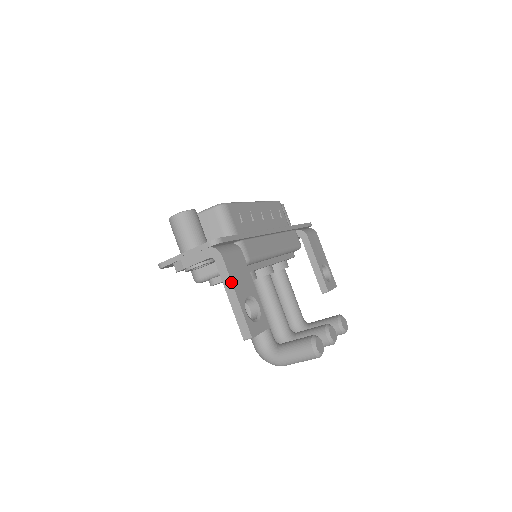
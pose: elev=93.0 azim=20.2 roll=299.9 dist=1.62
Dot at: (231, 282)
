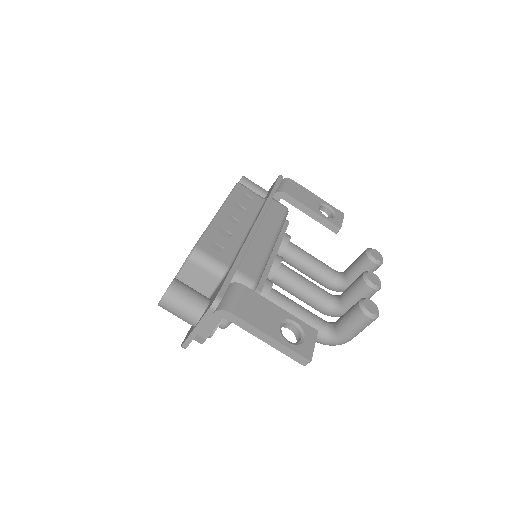
Dot at: (257, 329)
